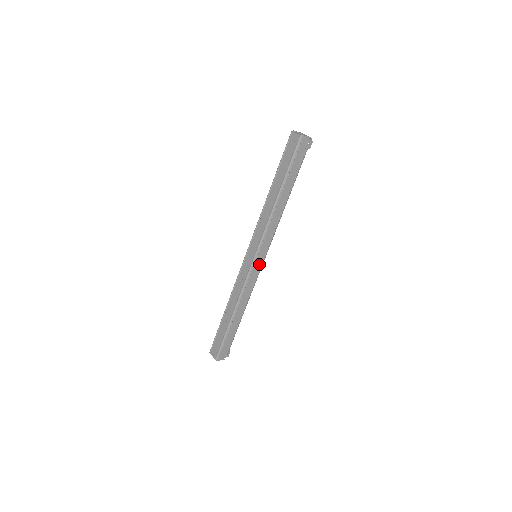
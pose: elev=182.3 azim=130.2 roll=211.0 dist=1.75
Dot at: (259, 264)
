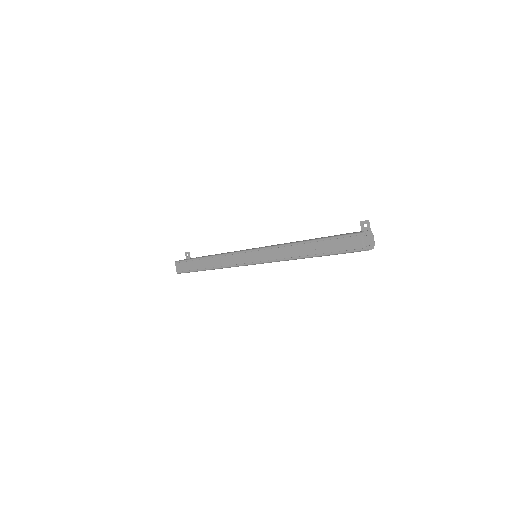
Dot at: occluded
